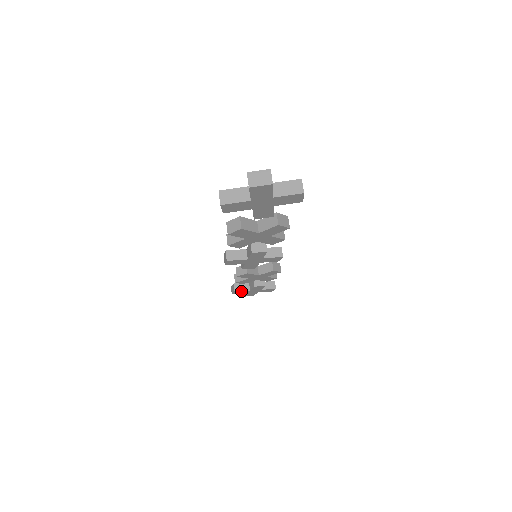
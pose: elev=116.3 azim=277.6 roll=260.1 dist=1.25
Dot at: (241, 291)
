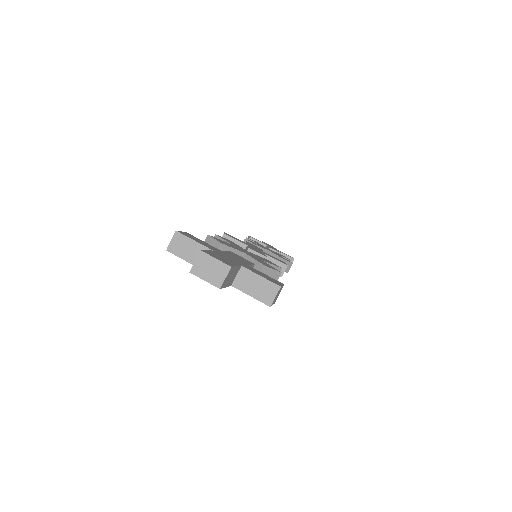
Dot at: occluded
